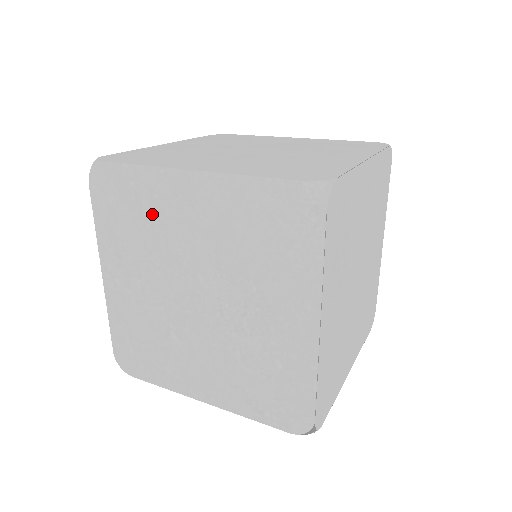
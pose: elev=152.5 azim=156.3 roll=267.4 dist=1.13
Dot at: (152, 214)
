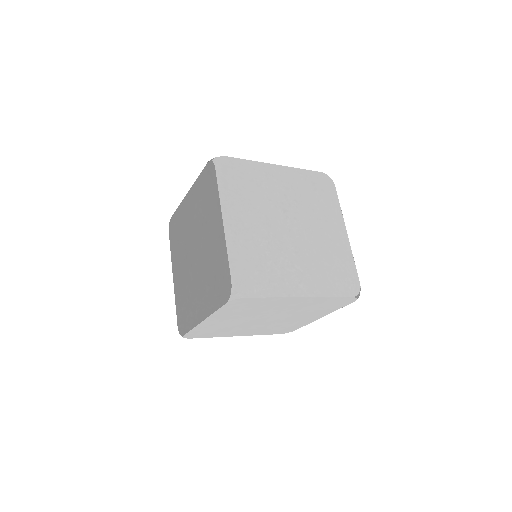
Dot at: (265, 306)
